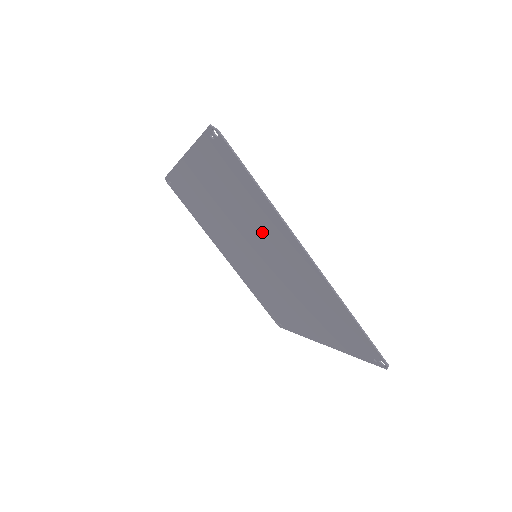
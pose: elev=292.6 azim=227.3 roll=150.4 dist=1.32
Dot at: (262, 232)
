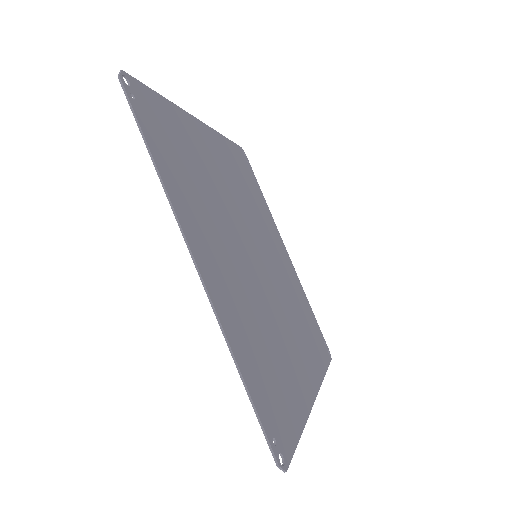
Dot at: (279, 339)
